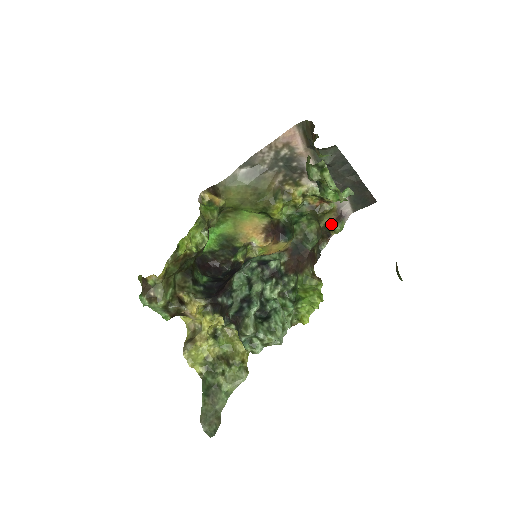
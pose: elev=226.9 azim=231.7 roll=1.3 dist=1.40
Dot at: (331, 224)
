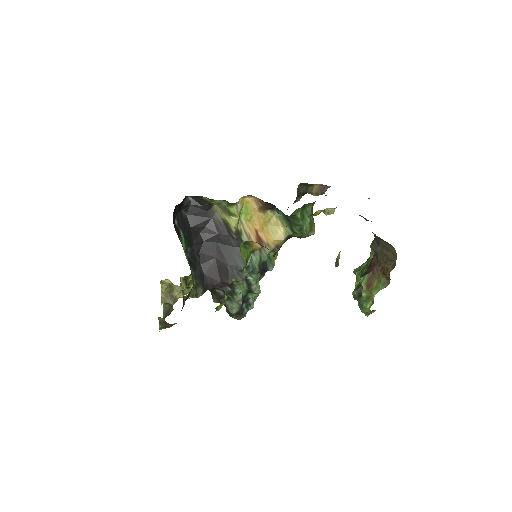
Dot at: (312, 186)
